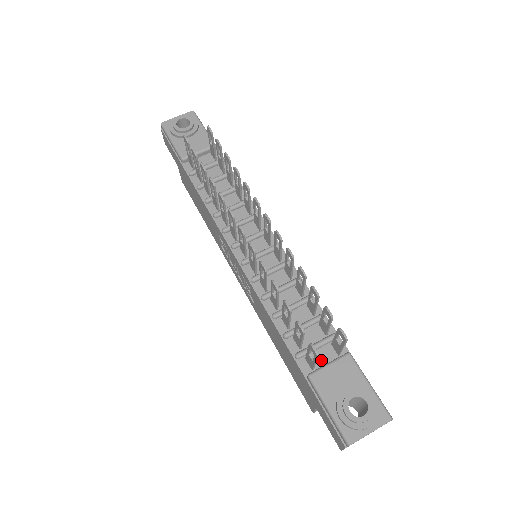
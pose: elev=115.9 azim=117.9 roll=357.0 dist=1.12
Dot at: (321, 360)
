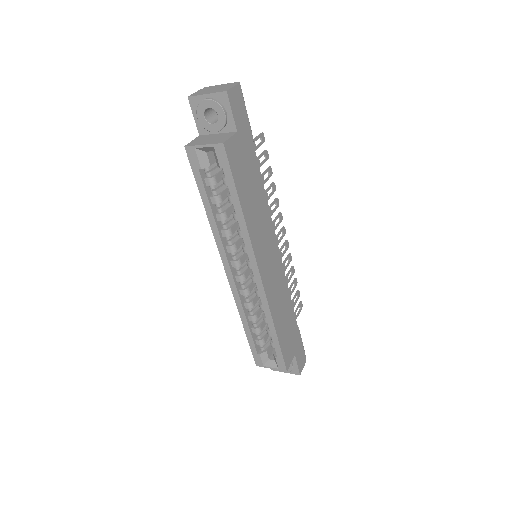
Dot at: occluded
